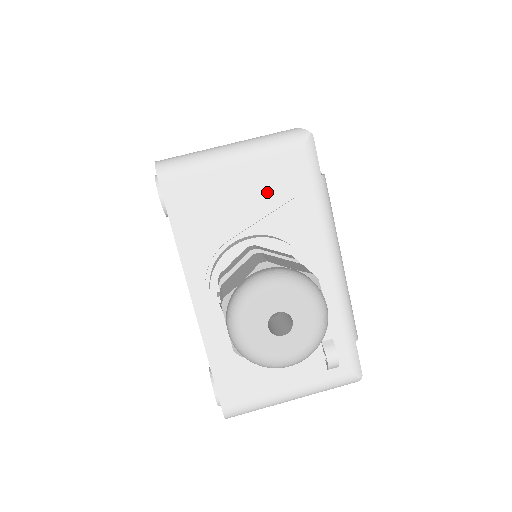
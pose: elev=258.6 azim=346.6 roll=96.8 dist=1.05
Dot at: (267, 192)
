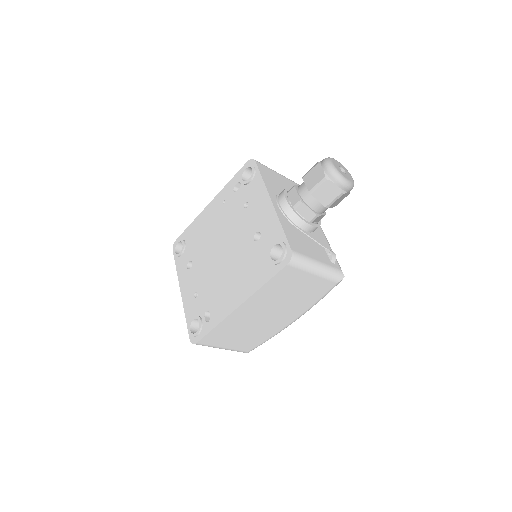
Dot at: occluded
